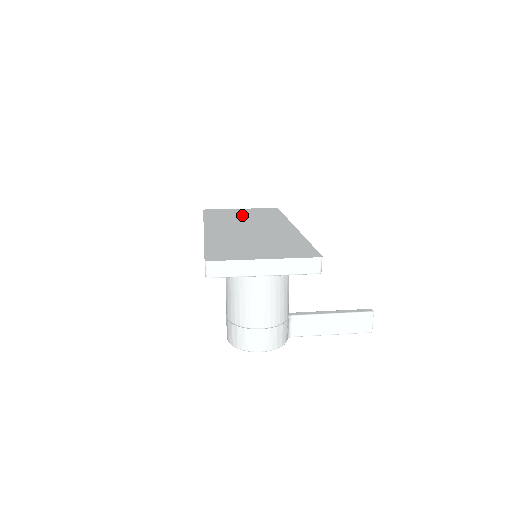
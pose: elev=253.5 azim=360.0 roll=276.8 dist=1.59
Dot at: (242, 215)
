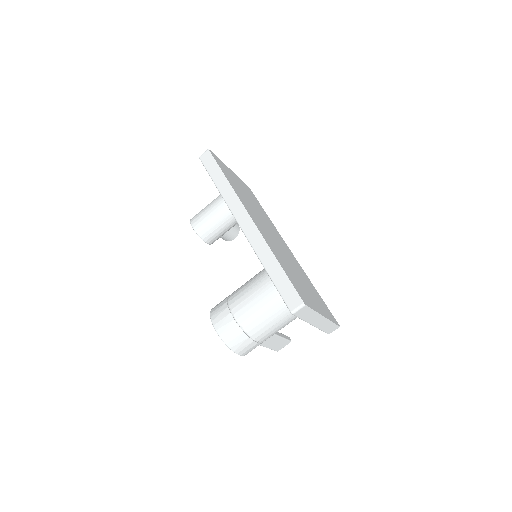
Dot at: (244, 191)
